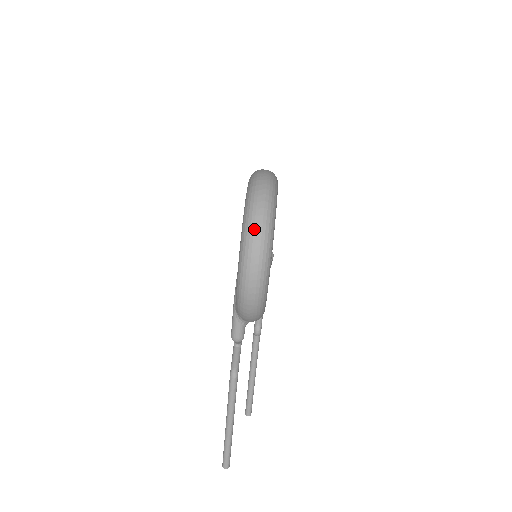
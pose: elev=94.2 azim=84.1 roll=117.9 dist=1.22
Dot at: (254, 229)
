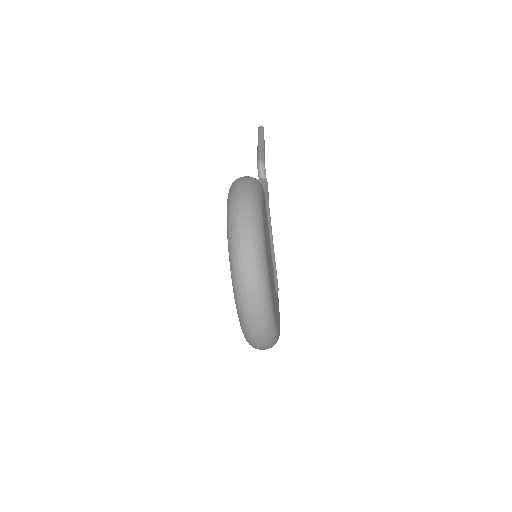
Dot at: occluded
